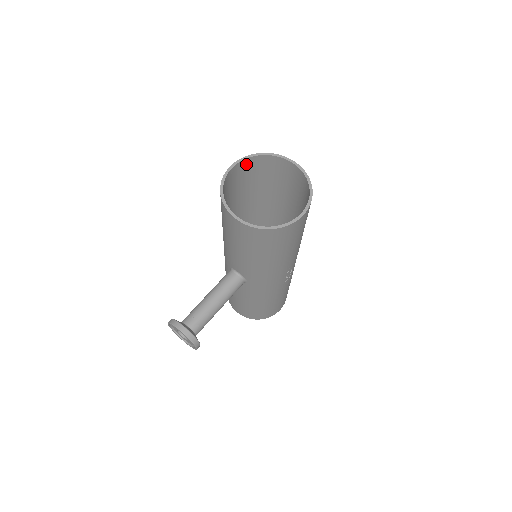
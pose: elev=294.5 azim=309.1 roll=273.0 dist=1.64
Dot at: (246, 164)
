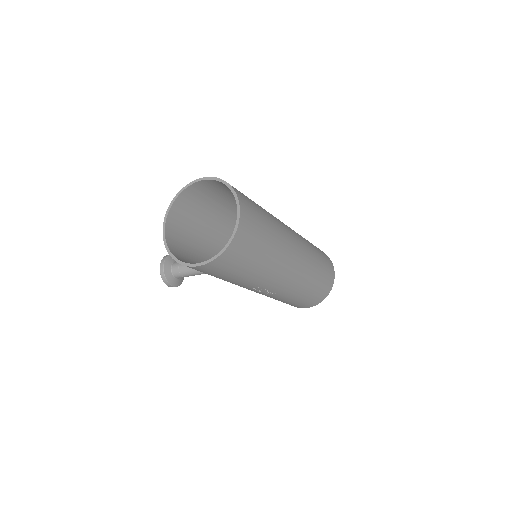
Dot at: (220, 183)
